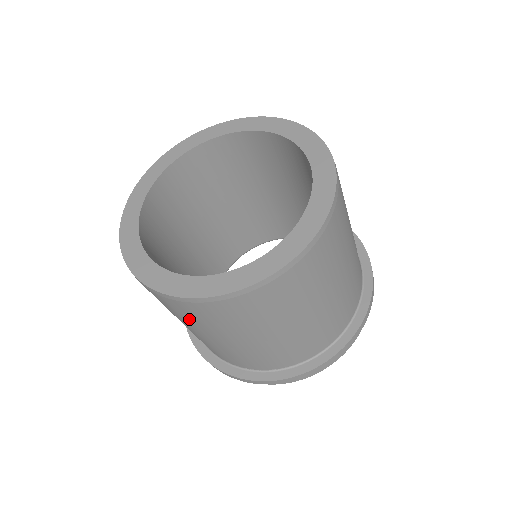
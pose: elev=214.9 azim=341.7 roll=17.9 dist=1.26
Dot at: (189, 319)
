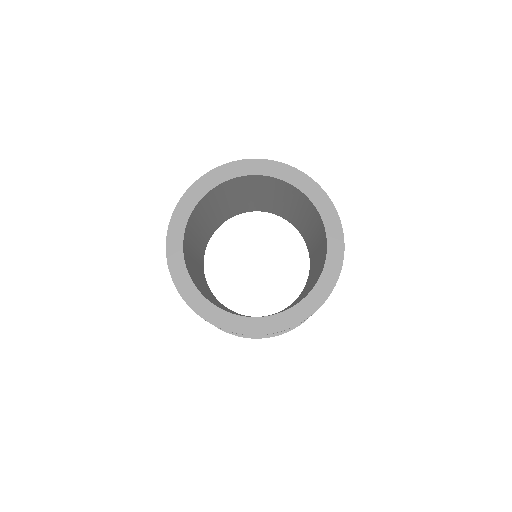
Dot at: occluded
